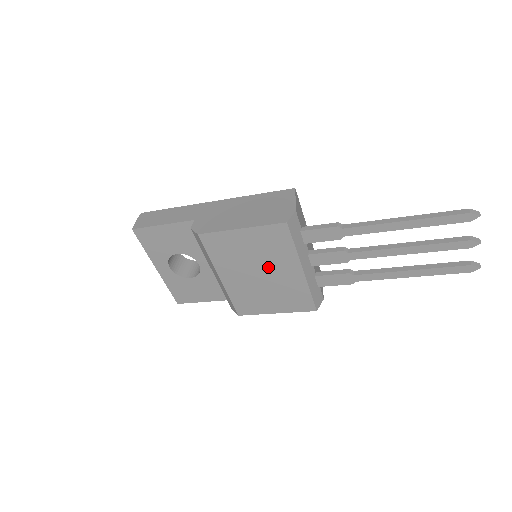
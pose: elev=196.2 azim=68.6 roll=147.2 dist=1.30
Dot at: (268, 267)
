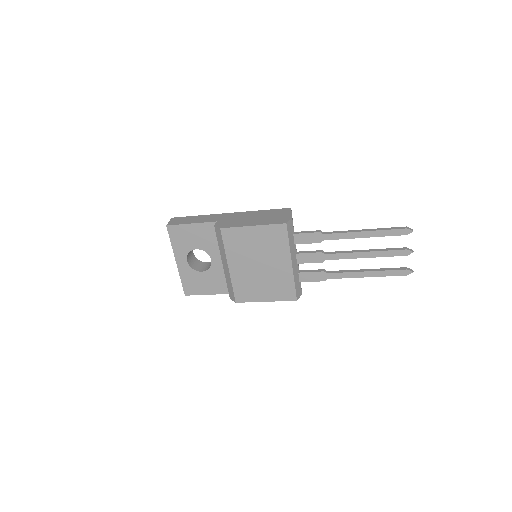
Dot at: (267, 259)
